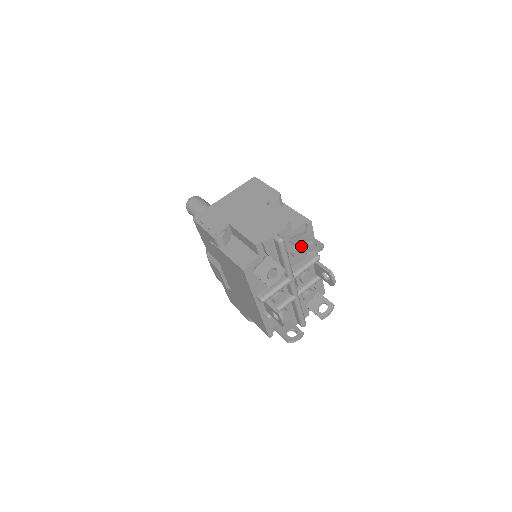
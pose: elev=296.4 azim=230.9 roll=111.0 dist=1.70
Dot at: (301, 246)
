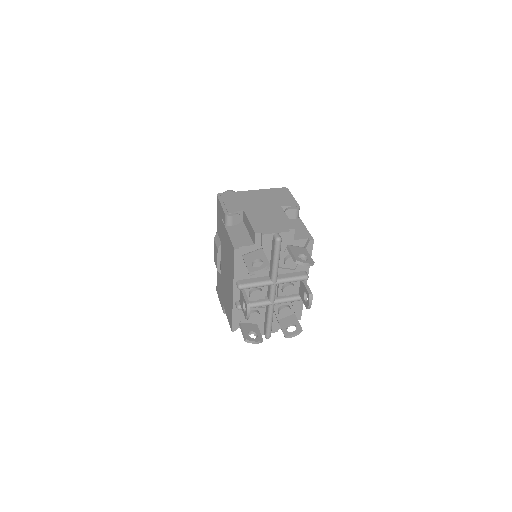
Dot at: (294, 254)
